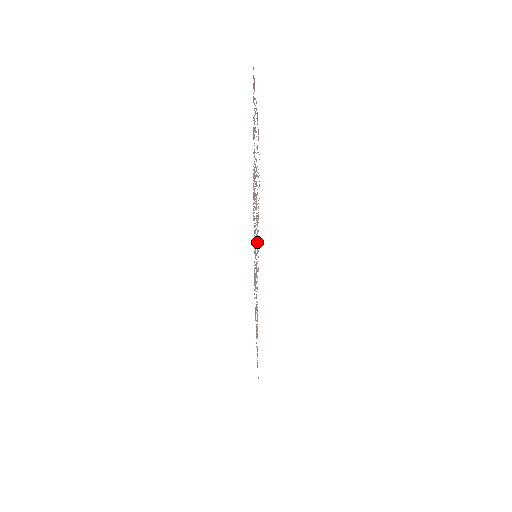
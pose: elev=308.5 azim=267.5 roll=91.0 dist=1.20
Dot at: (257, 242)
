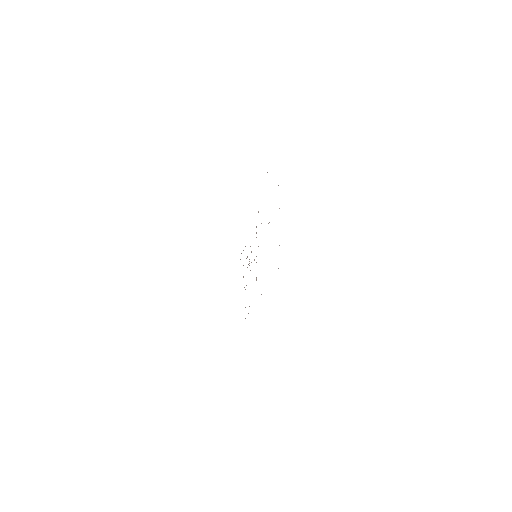
Dot at: occluded
